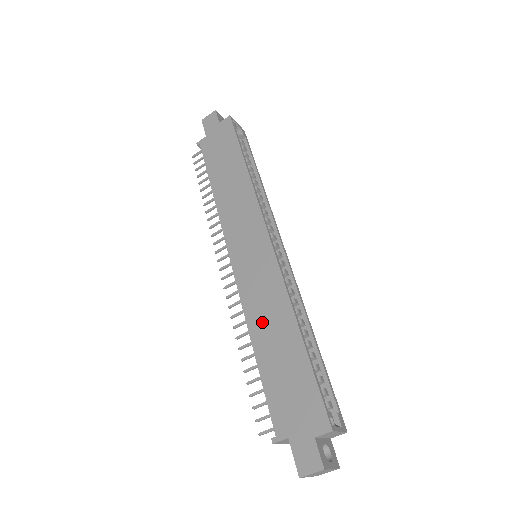
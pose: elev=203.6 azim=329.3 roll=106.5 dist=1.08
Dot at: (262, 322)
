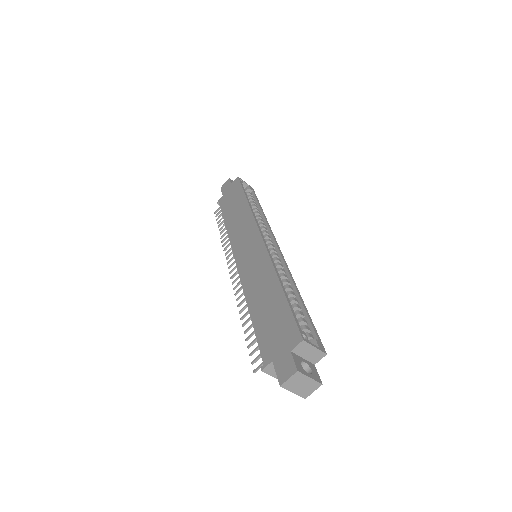
Dot at: (255, 291)
